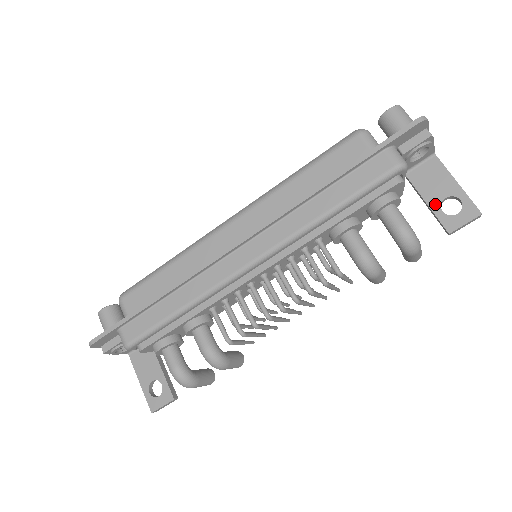
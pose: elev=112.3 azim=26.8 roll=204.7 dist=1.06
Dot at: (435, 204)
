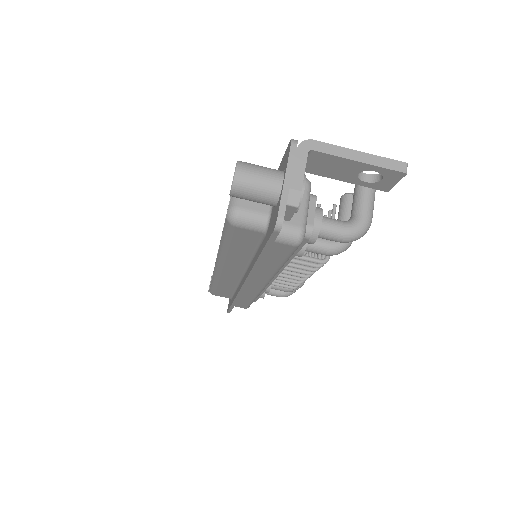
Dot at: (353, 180)
